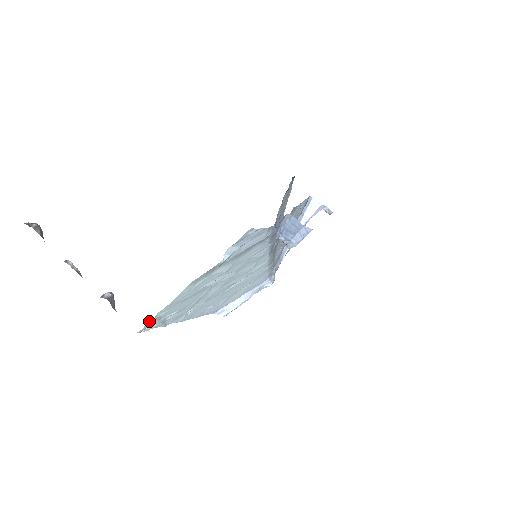
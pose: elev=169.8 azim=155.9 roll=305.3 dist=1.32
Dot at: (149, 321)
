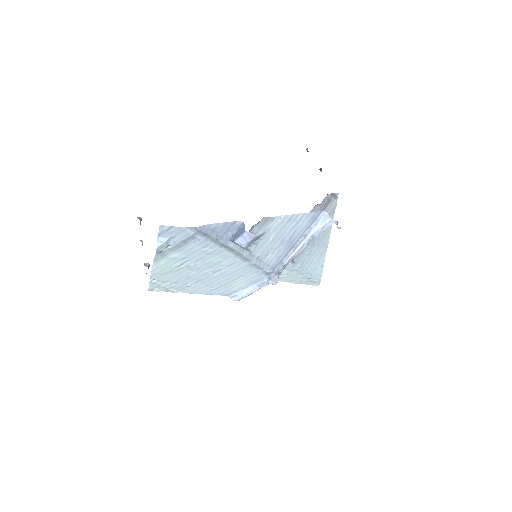
Dot at: (149, 283)
